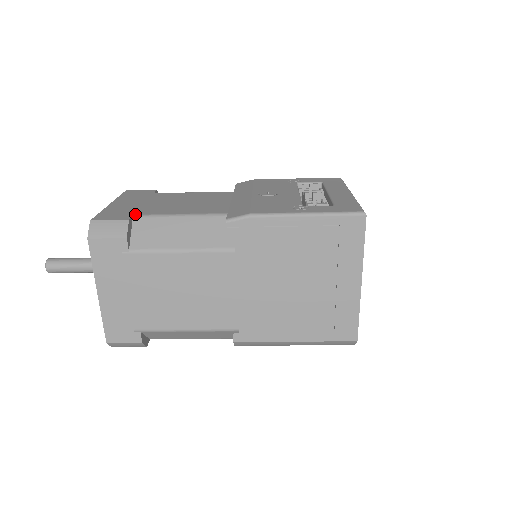
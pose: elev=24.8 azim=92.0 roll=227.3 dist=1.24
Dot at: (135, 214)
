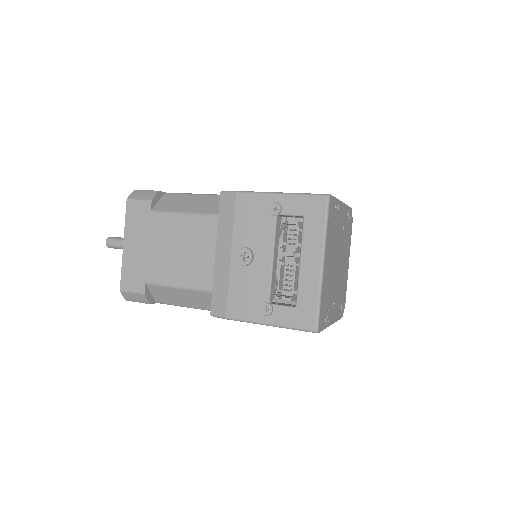
Dot at: (146, 281)
